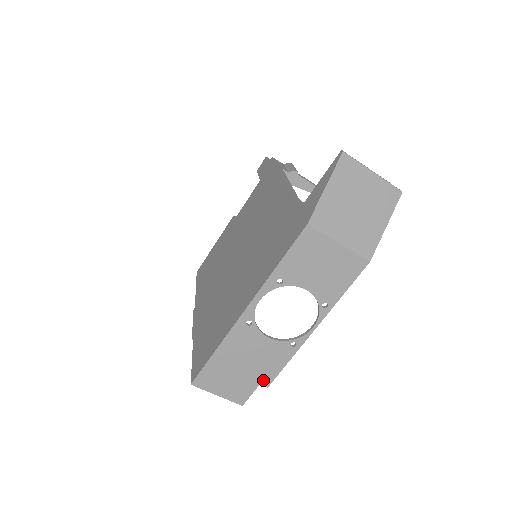
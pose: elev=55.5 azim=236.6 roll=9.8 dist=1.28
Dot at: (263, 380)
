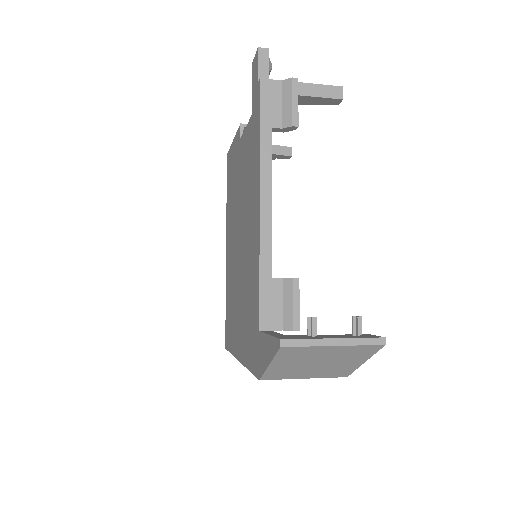
Dot at: occluded
